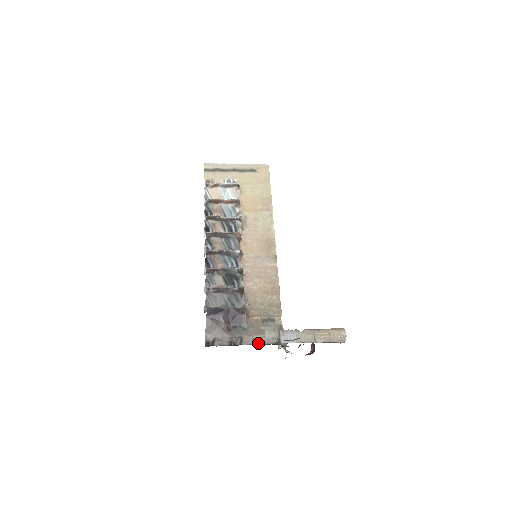
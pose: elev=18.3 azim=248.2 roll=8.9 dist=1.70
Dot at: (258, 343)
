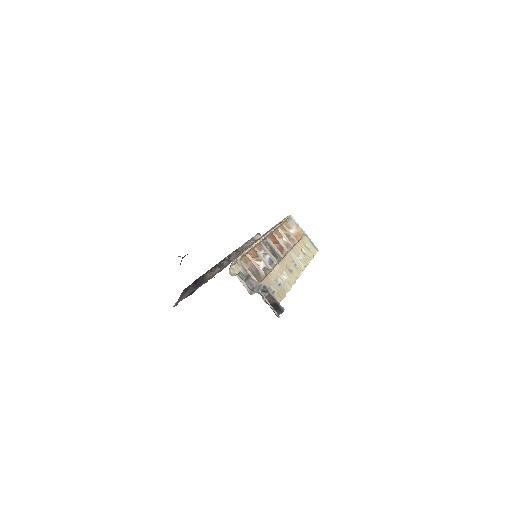
Dot at: (207, 281)
